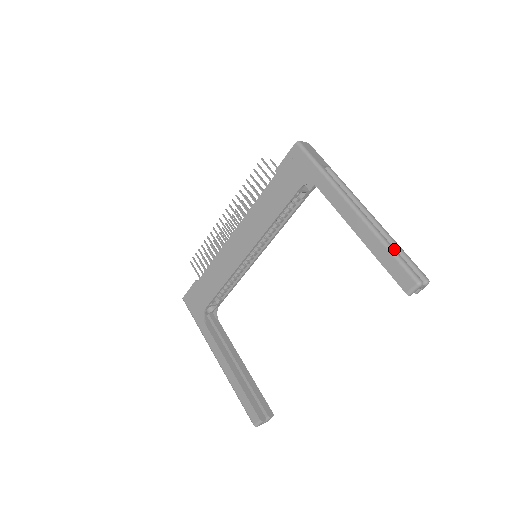
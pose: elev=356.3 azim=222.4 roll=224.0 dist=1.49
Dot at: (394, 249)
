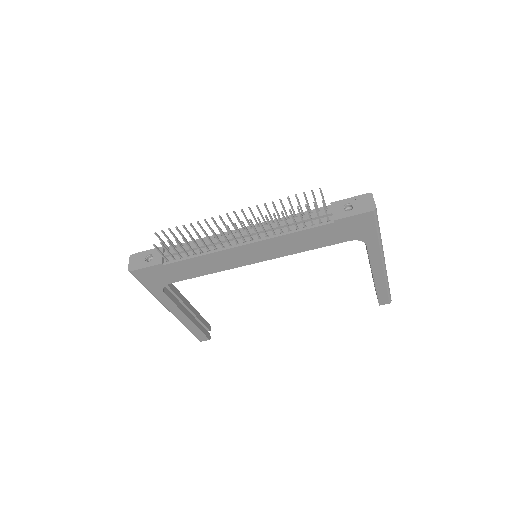
Dot at: occluded
